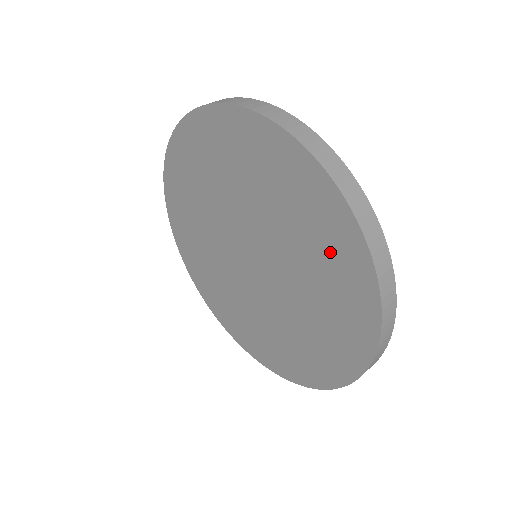
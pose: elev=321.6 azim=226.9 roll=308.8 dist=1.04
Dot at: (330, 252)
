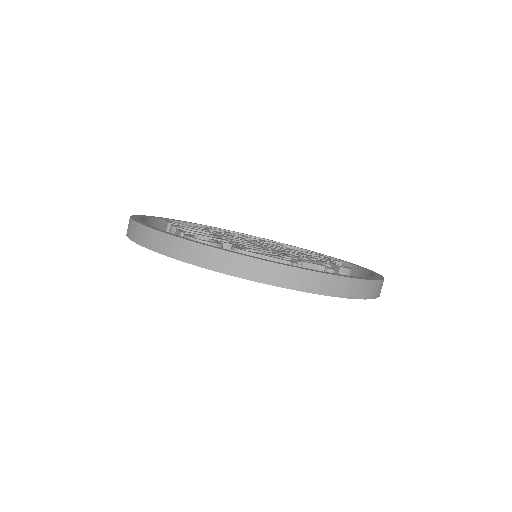
Dot at: occluded
